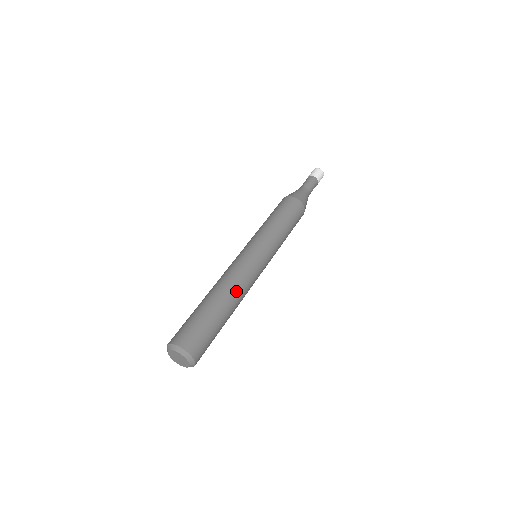
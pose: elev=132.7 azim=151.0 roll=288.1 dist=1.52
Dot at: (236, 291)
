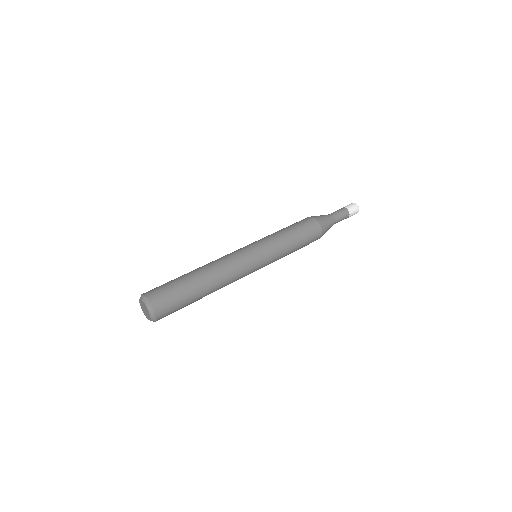
Dot at: (221, 283)
